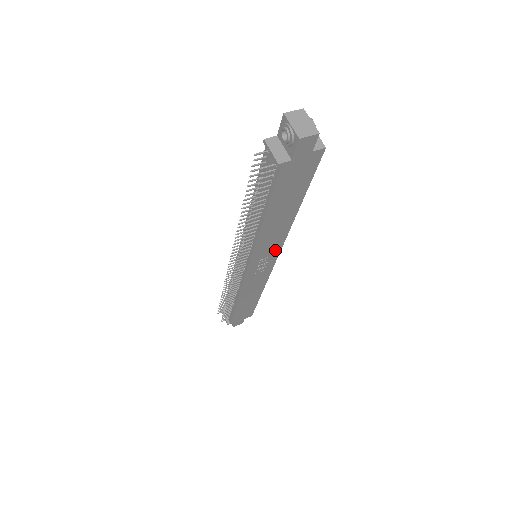
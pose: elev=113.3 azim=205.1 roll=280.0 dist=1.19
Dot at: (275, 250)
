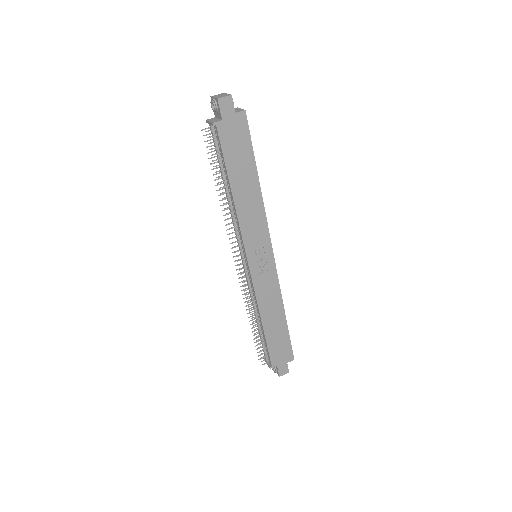
Dot at: (264, 238)
